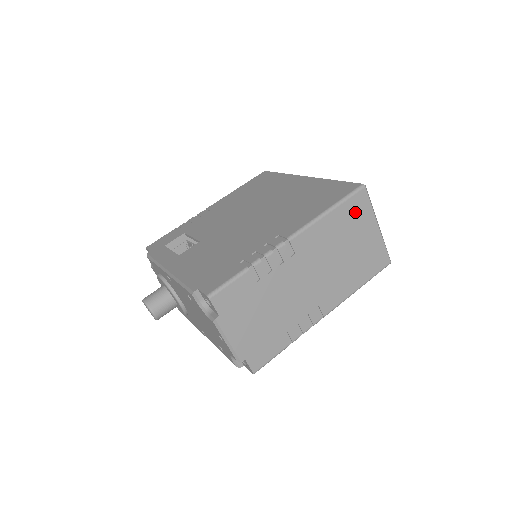
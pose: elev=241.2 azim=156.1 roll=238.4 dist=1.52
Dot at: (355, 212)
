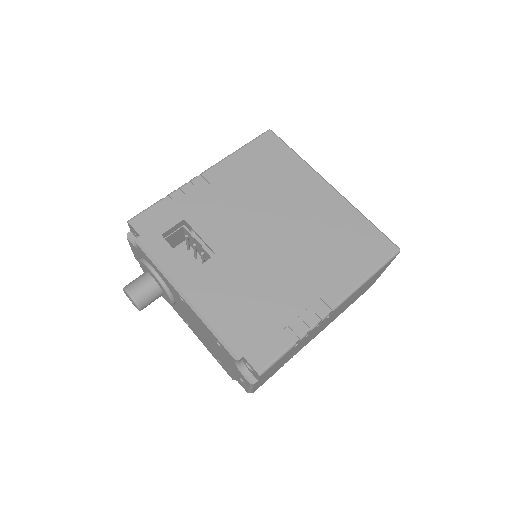
Dot at: (381, 270)
